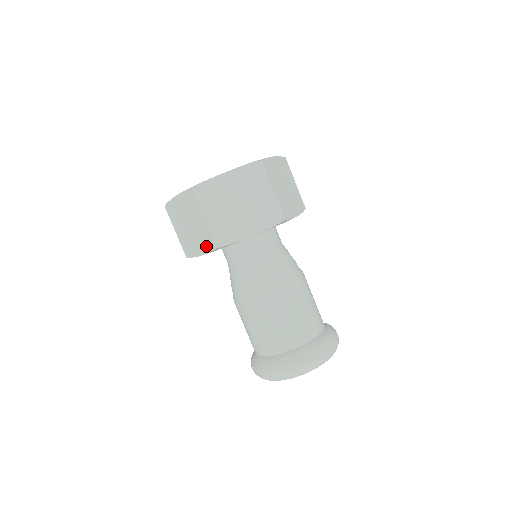
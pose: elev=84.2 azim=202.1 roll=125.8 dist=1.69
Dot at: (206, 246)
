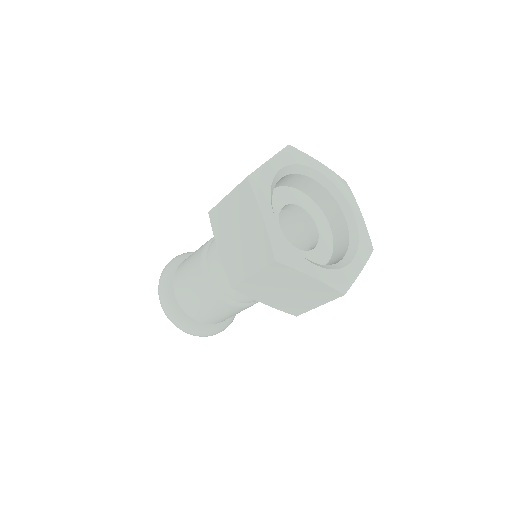
Dot at: (228, 265)
